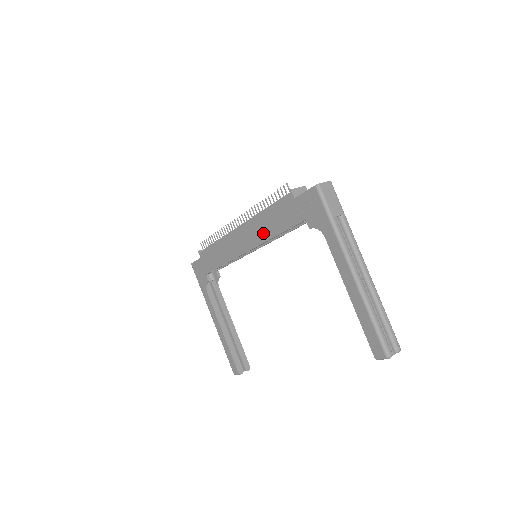
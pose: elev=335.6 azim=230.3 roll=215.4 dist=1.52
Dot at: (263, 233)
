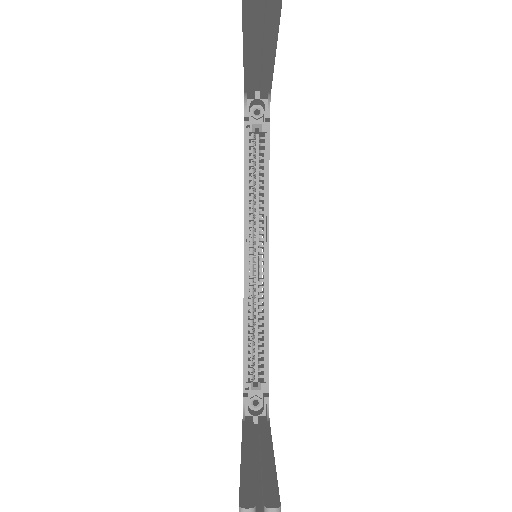
Dot at: occluded
